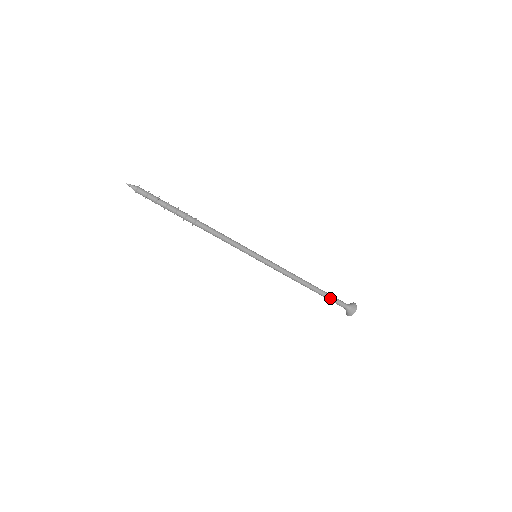
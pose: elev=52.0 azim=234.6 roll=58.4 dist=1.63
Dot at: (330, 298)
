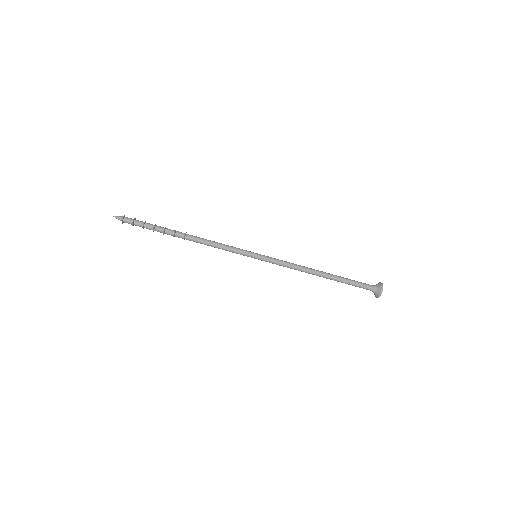
Dot at: (350, 282)
